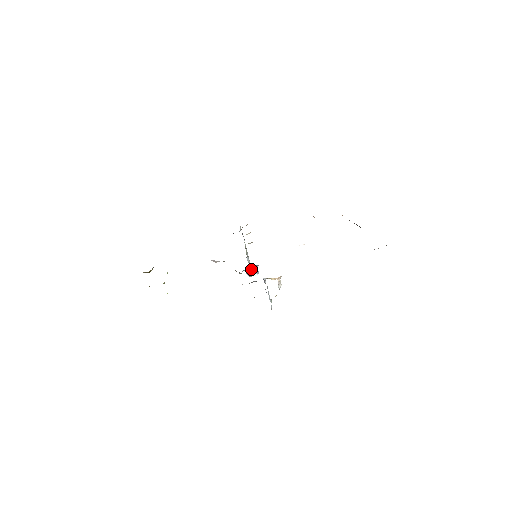
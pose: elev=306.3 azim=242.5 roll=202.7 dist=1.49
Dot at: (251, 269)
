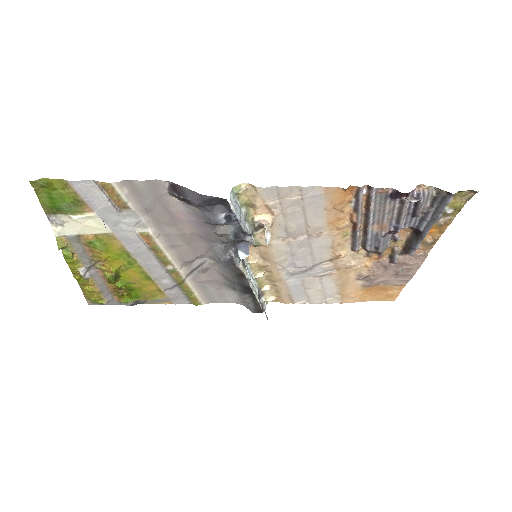
Dot at: (239, 248)
